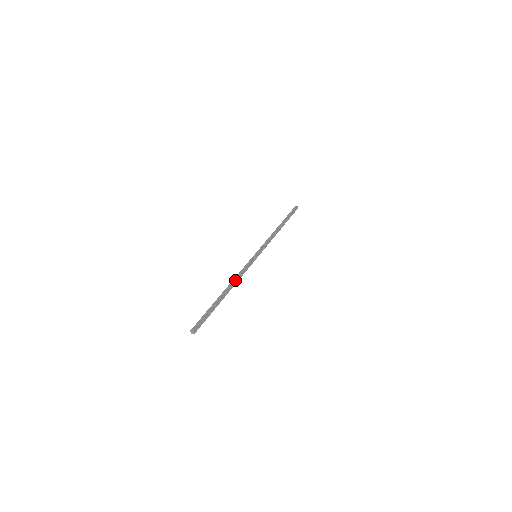
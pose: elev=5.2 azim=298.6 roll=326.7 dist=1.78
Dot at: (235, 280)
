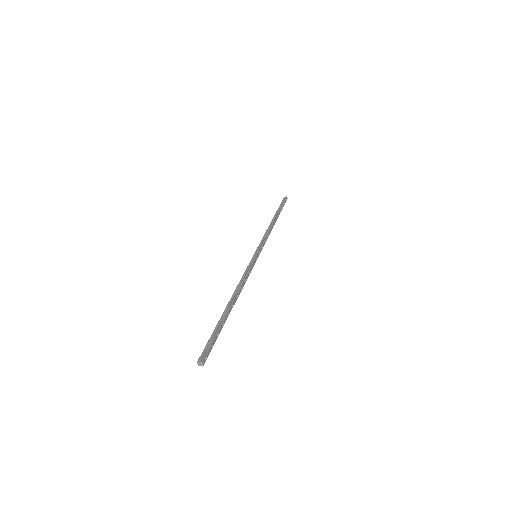
Dot at: (240, 287)
